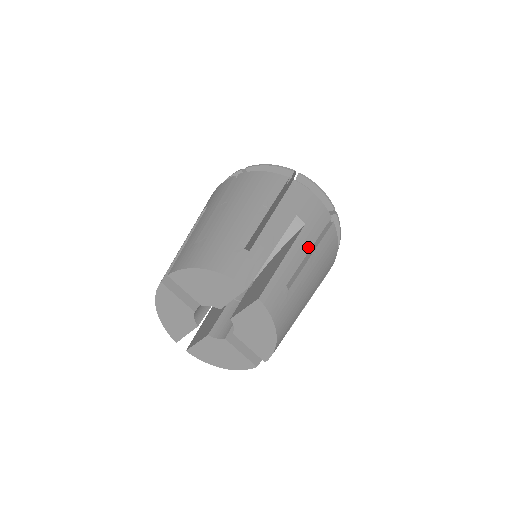
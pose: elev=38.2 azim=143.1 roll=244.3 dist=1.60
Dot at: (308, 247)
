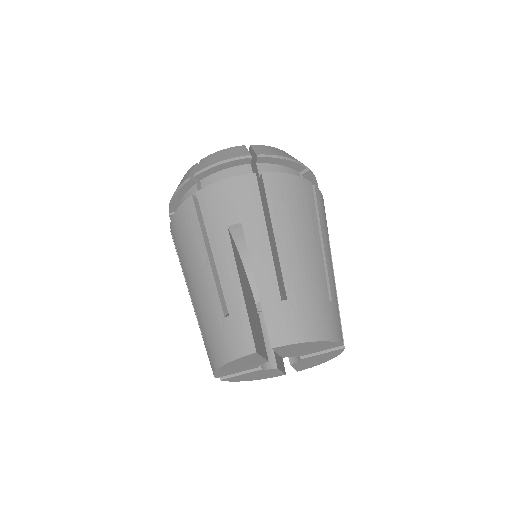
Dot at: (264, 238)
